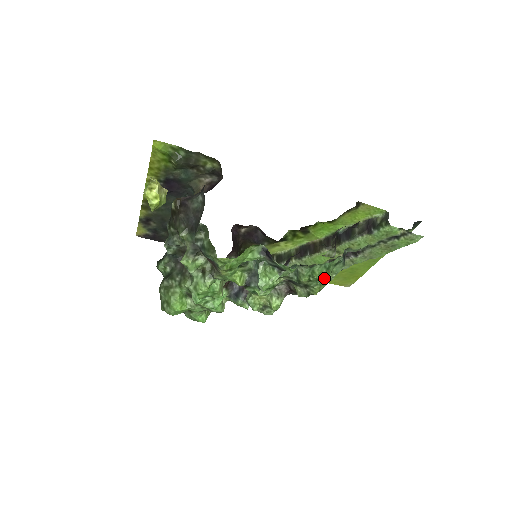
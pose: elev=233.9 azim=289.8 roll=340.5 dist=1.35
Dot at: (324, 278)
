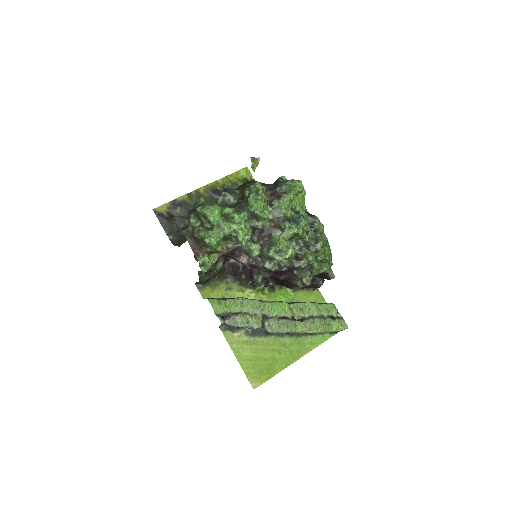
Dot at: (328, 255)
